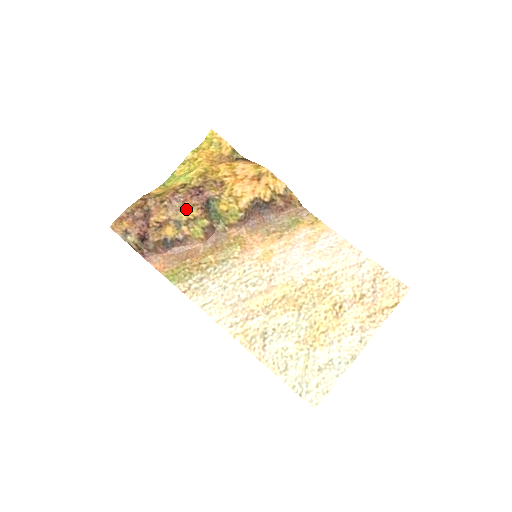
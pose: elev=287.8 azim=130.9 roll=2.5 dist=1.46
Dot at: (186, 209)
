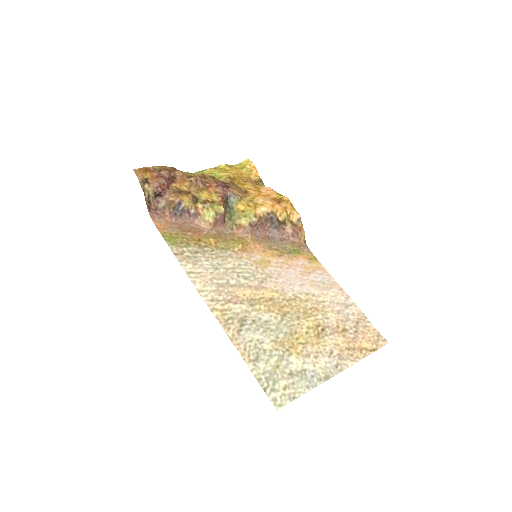
Dot at: (208, 193)
